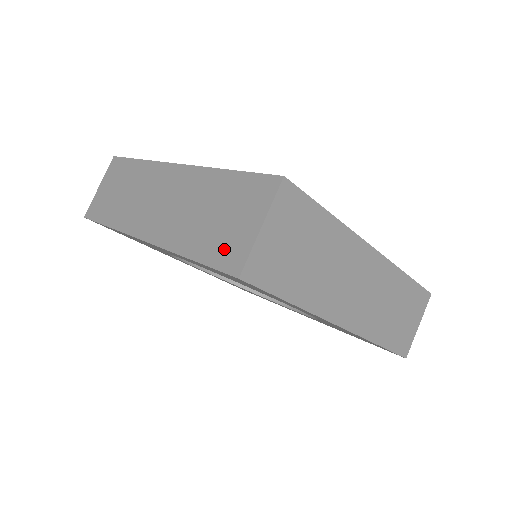
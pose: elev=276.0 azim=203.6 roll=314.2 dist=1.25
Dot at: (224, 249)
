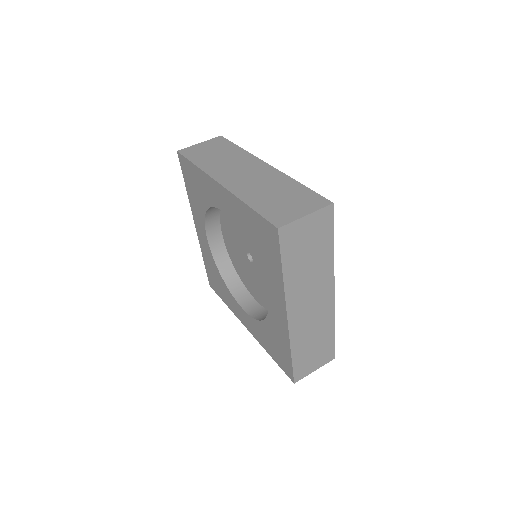
Dot at: occluded
